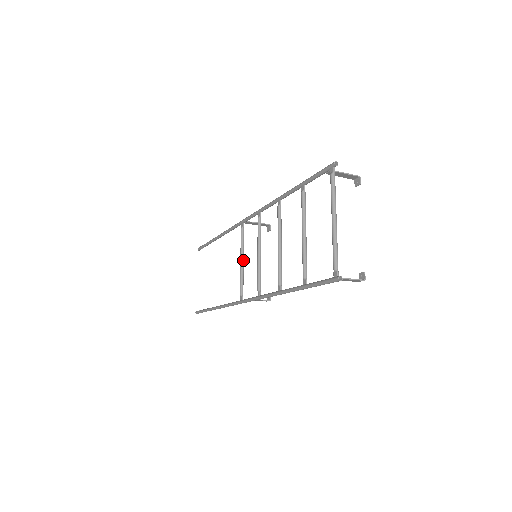
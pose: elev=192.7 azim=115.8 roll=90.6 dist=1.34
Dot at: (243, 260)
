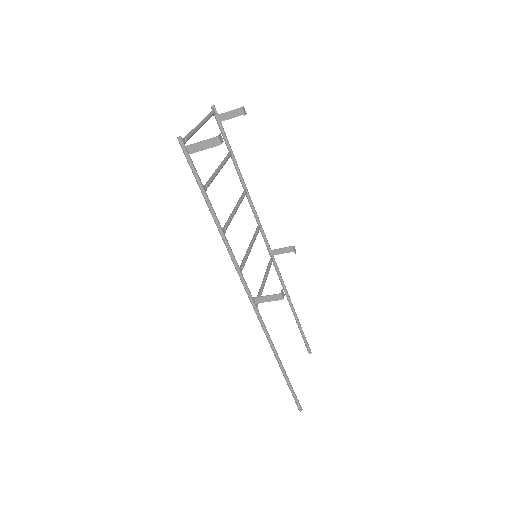
Dot at: (265, 279)
